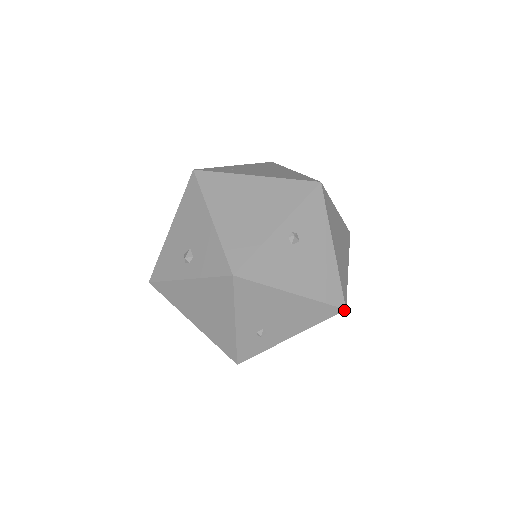
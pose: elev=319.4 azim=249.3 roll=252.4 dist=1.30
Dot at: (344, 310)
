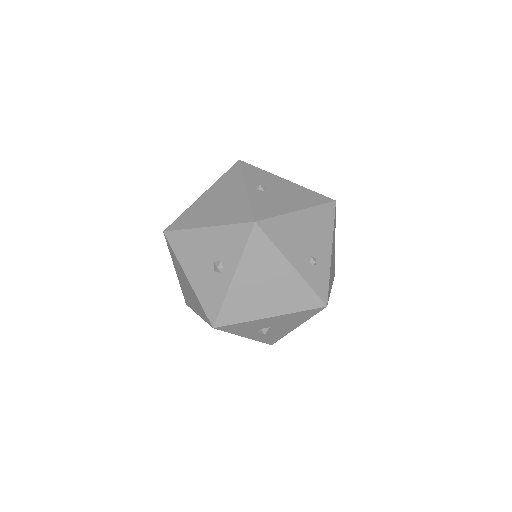
Dot at: (335, 202)
